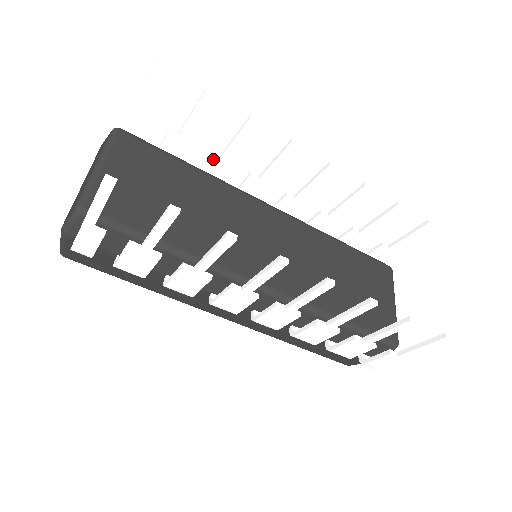
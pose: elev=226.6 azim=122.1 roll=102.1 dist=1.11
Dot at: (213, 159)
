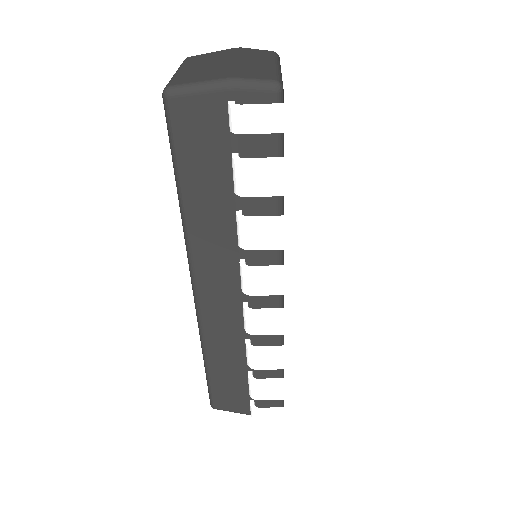
Dot at: (284, 152)
